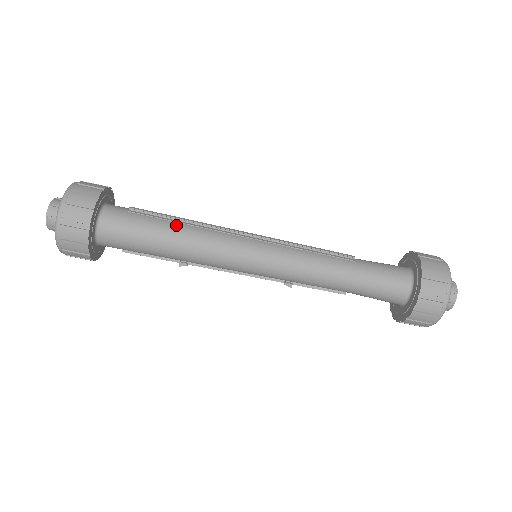
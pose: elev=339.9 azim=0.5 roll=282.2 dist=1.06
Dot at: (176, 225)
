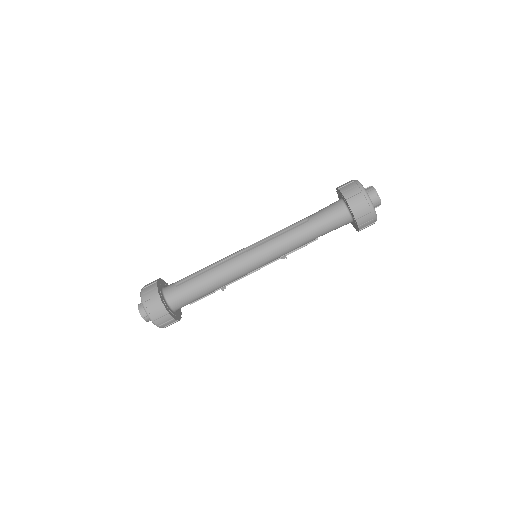
Dot at: (205, 276)
